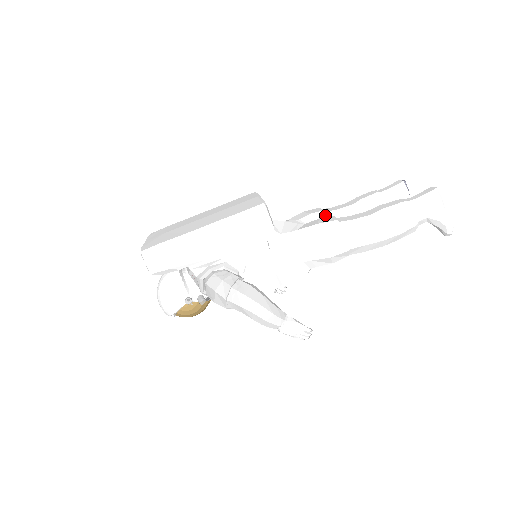
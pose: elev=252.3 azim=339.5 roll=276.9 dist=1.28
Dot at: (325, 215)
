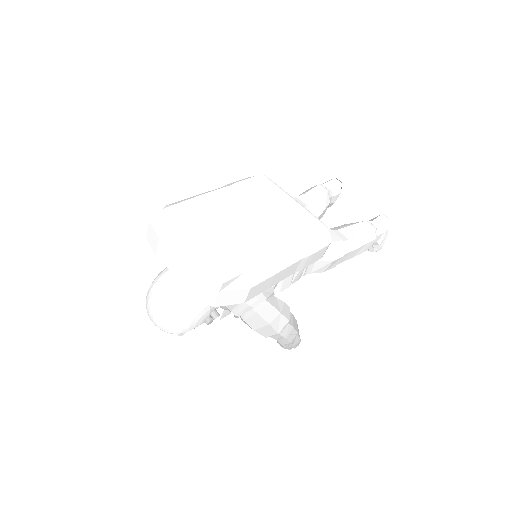
Dot at: occluded
